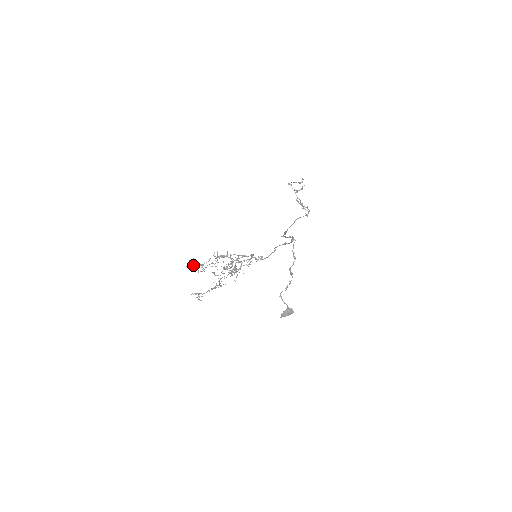
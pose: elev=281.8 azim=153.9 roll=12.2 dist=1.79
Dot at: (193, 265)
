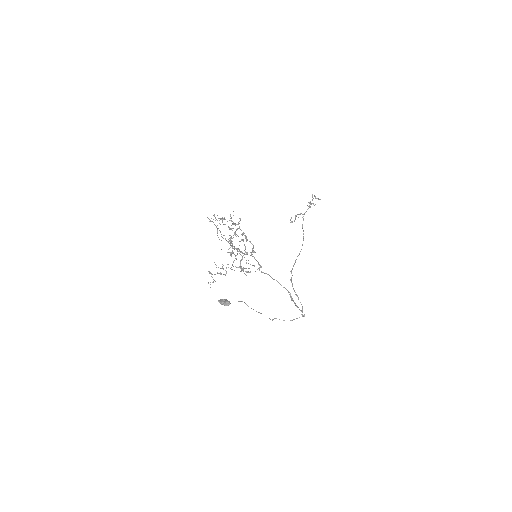
Dot at: occluded
